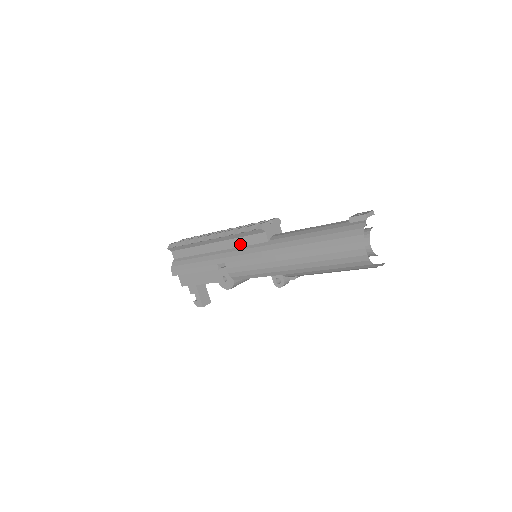
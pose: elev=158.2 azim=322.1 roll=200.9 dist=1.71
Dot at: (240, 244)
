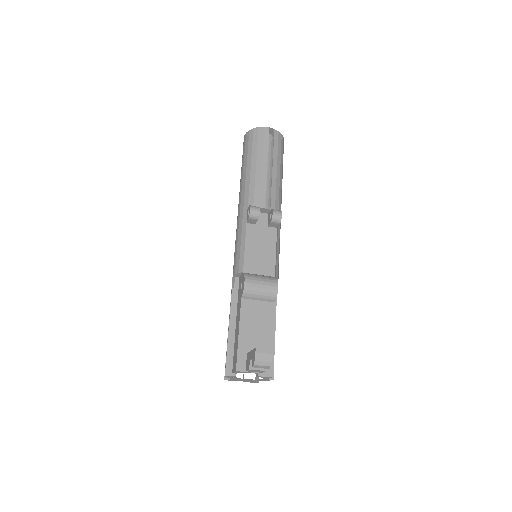
Dot at: occluded
